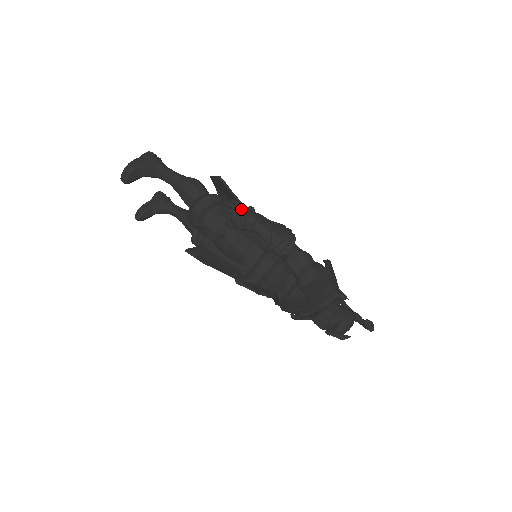
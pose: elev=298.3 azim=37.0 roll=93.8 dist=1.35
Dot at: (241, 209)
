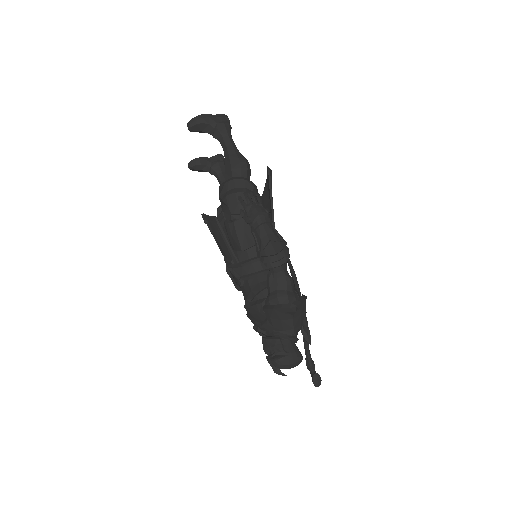
Dot at: (257, 206)
